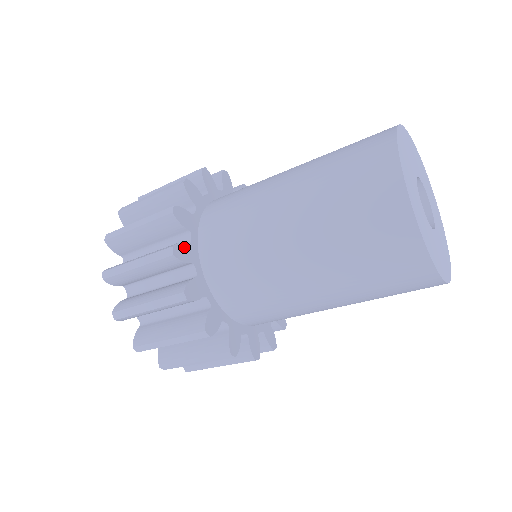
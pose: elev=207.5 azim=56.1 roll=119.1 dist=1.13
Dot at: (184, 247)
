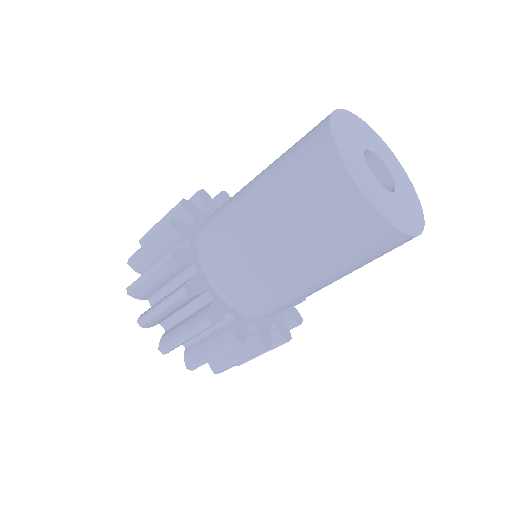
Dot at: (183, 225)
